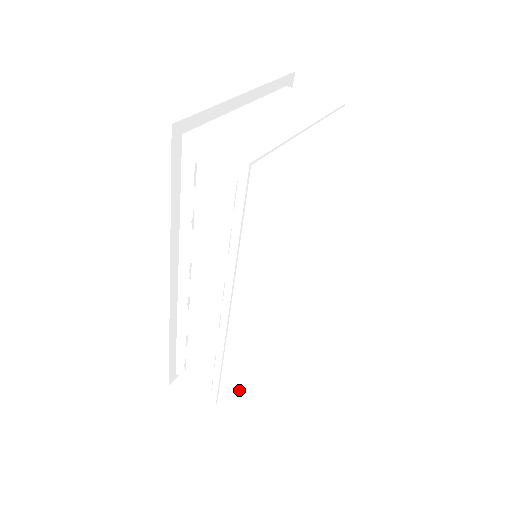
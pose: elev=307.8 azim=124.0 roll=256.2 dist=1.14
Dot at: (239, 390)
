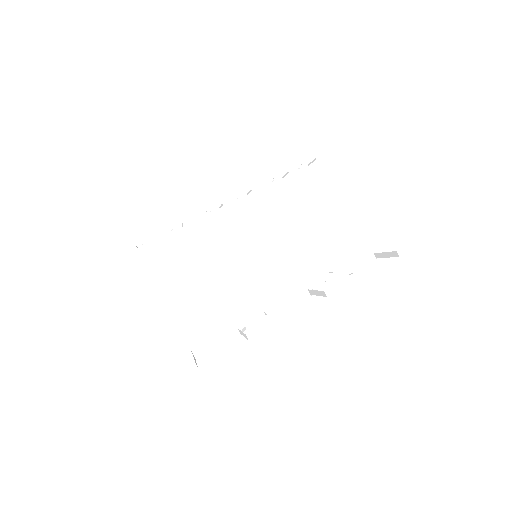
Dot at: occluded
